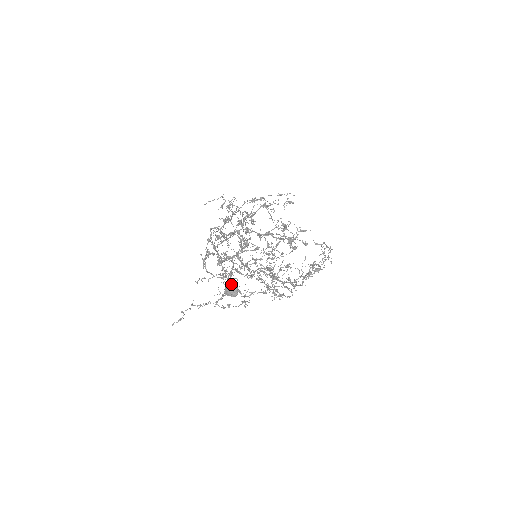
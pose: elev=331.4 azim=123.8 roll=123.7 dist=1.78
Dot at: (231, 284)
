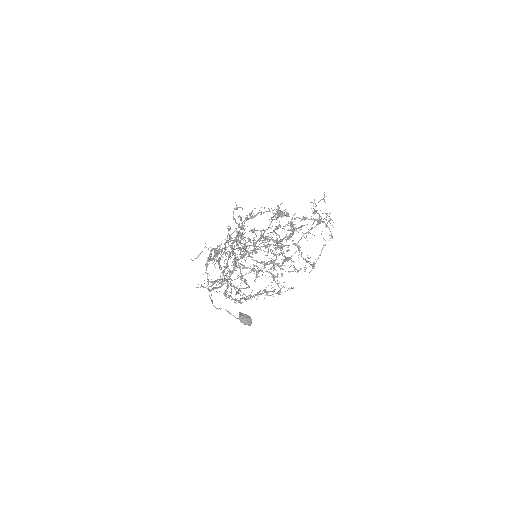
Dot at: (244, 319)
